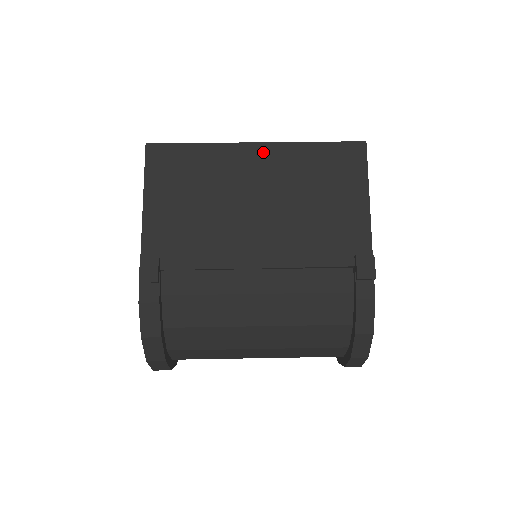
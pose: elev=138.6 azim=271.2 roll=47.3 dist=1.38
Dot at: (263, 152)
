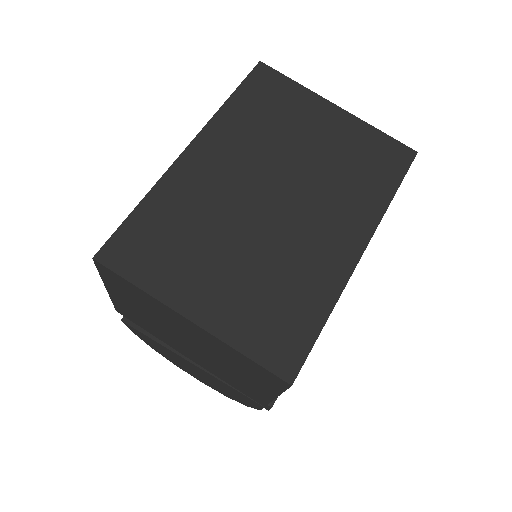
Dot at: occluded
